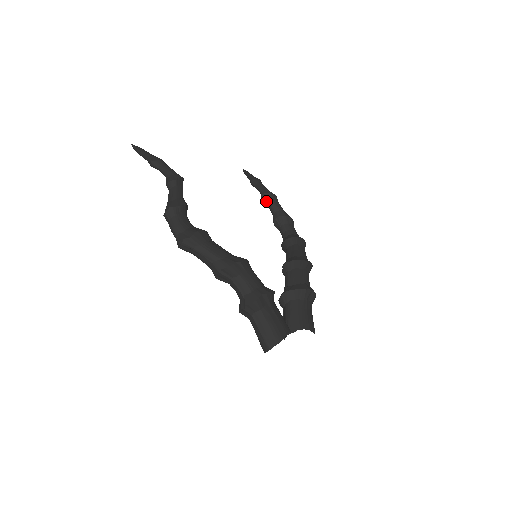
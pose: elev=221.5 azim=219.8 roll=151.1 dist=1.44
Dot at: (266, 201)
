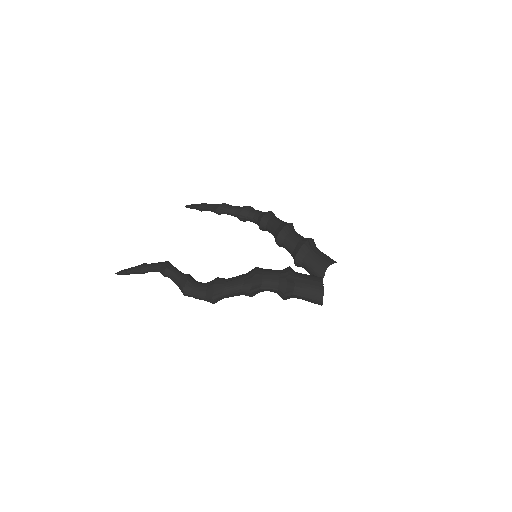
Dot at: (222, 213)
